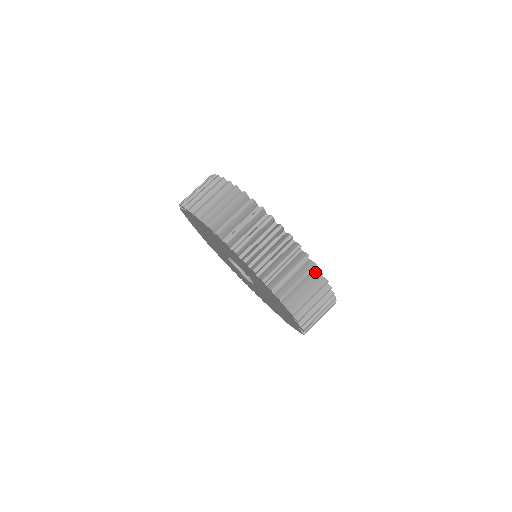
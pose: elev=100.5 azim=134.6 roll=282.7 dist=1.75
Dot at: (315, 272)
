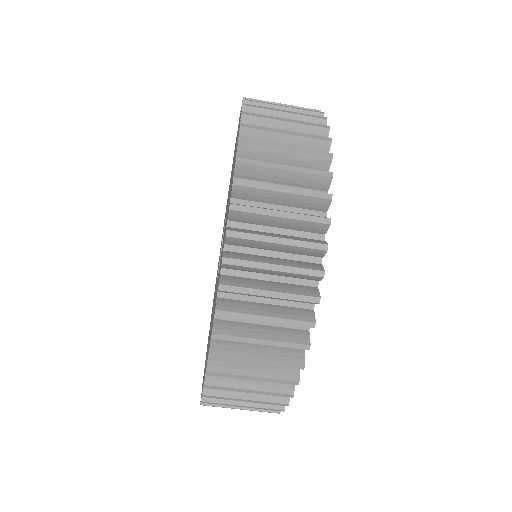
Dot at: occluded
